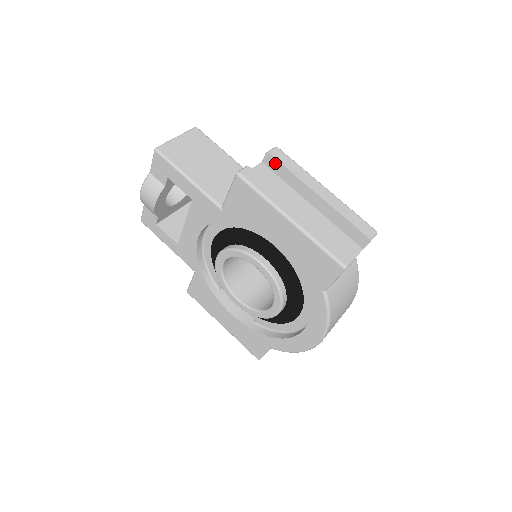
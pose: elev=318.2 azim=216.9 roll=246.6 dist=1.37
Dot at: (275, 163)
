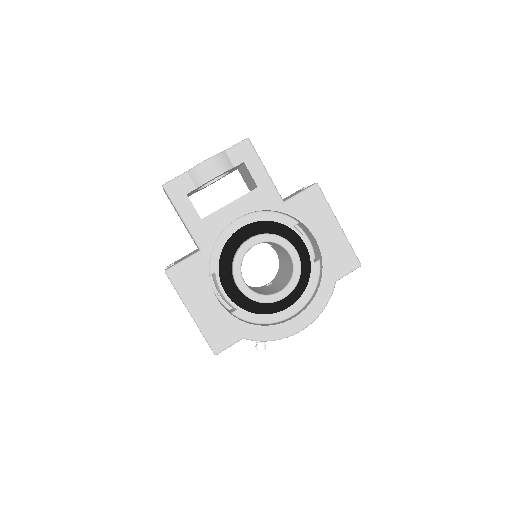
Dot at: occluded
